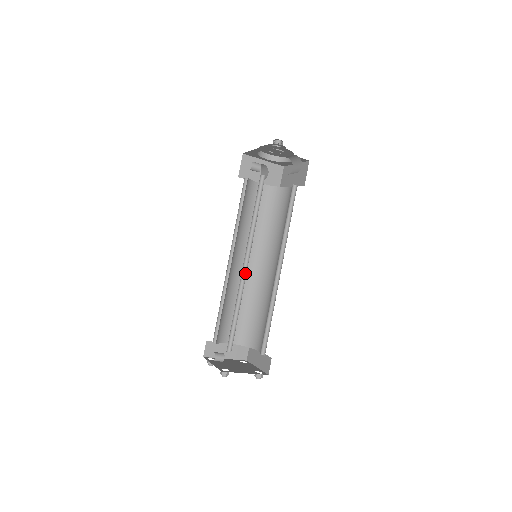
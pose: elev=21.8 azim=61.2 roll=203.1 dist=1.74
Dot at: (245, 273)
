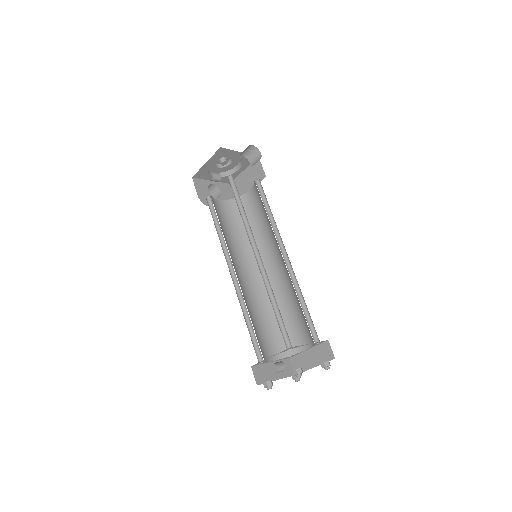
Dot at: (261, 266)
